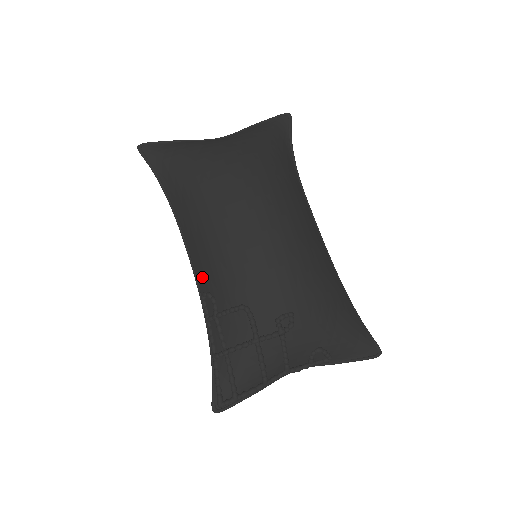
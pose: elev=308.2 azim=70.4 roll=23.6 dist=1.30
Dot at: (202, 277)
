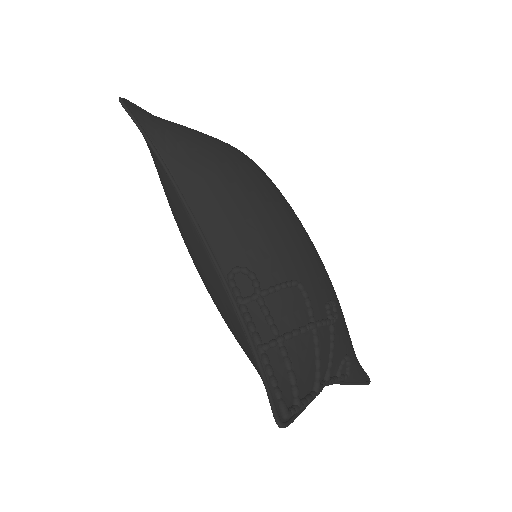
Dot at: (228, 250)
